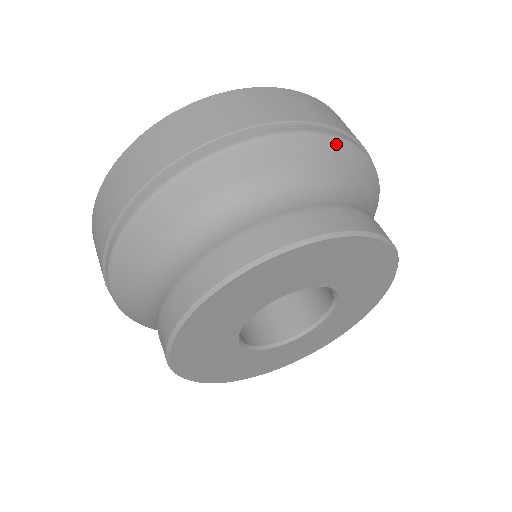
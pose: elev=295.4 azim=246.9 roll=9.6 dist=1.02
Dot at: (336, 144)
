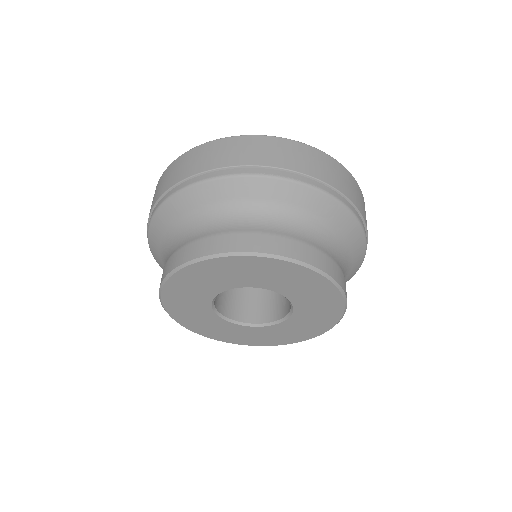
Dot at: (333, 203)
